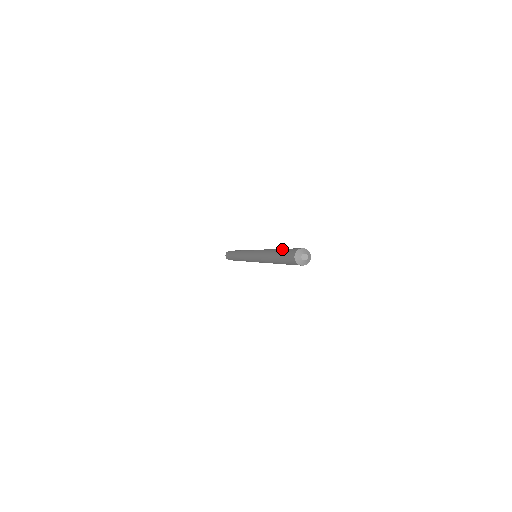
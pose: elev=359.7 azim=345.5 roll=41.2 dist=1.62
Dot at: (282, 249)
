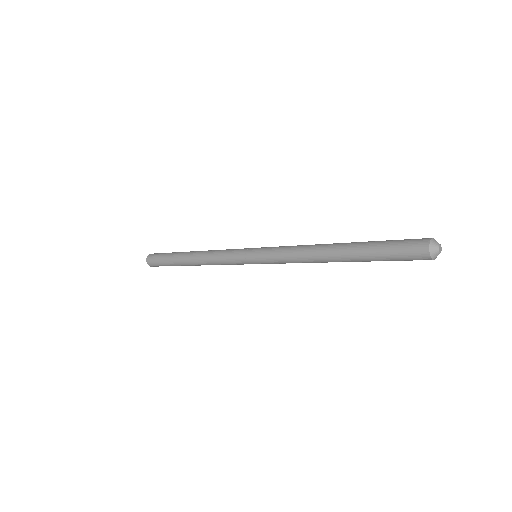
Dot at: (371, 241)
